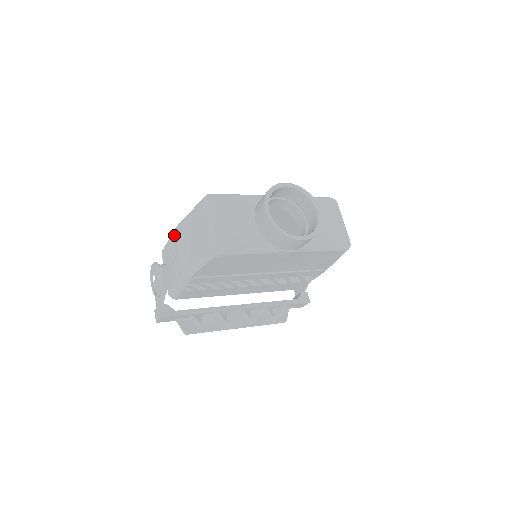
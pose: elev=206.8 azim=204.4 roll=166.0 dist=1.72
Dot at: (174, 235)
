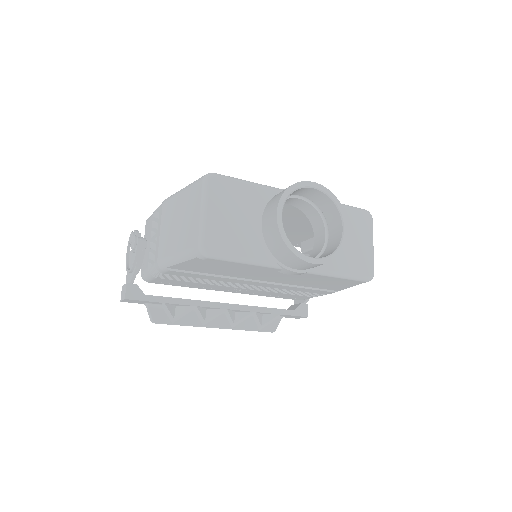
Dot at: (161, 208)
